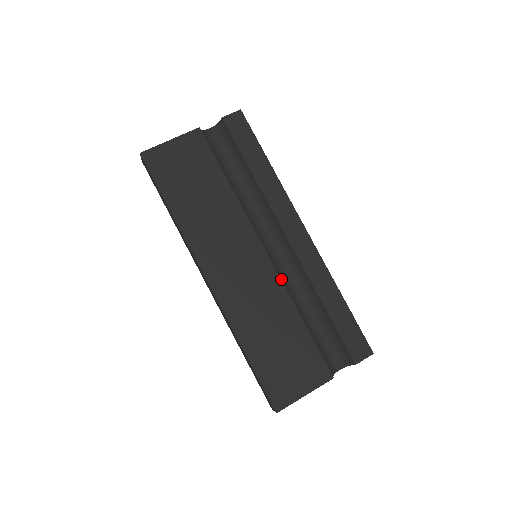
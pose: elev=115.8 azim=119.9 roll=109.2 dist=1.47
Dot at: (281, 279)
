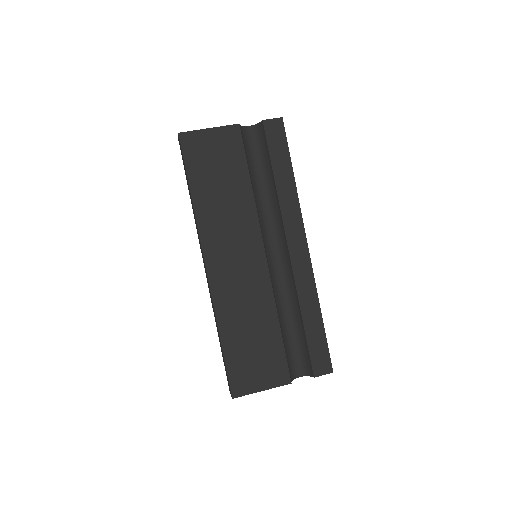
Dot at: (272, 283)
